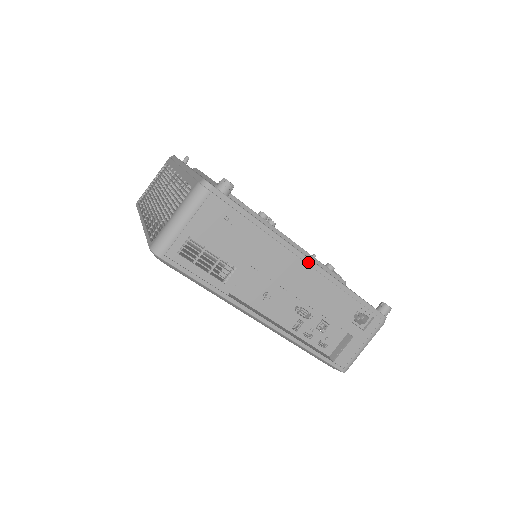
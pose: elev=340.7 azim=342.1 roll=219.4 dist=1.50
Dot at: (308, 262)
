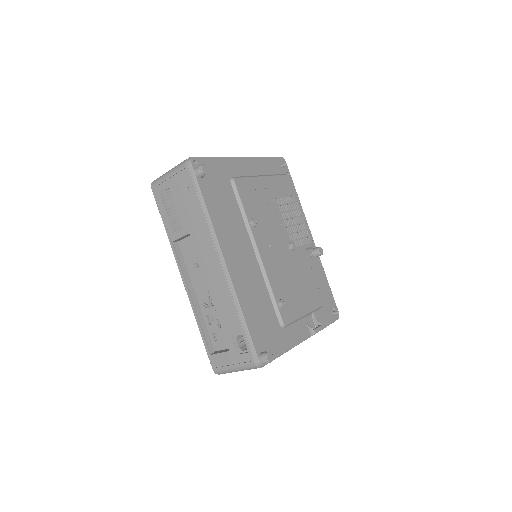
Dot at: (222, 263)
